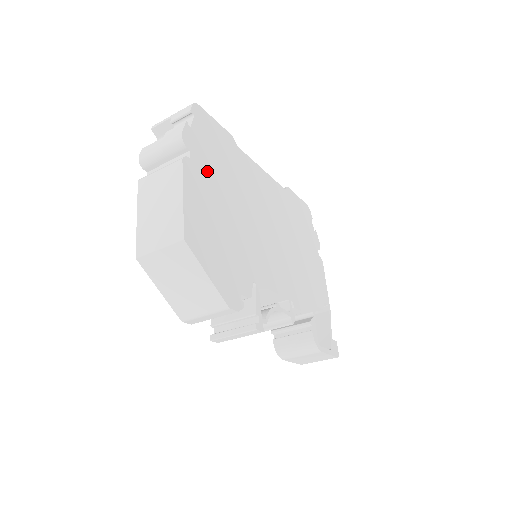
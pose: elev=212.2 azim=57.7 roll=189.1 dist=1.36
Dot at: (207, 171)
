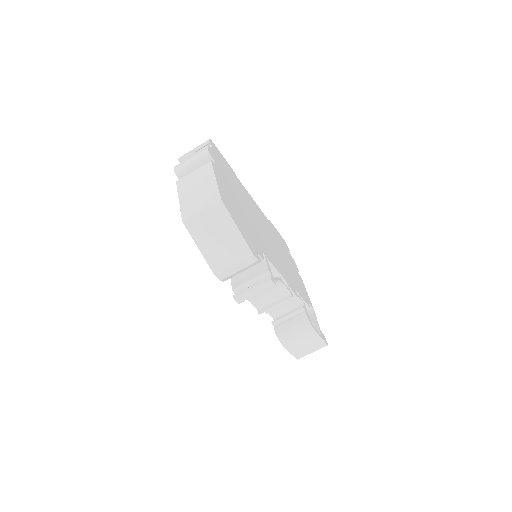
Dot at: (224, 176)
